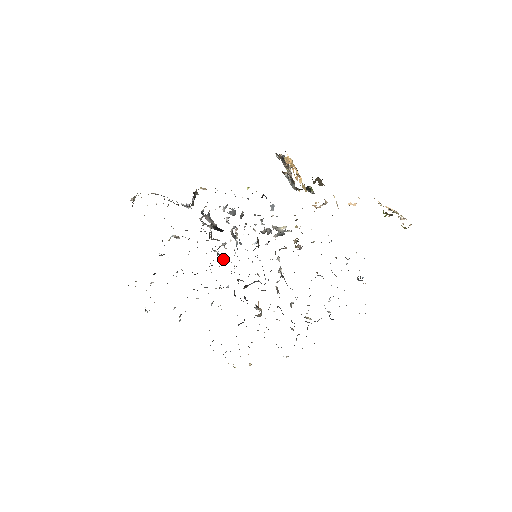
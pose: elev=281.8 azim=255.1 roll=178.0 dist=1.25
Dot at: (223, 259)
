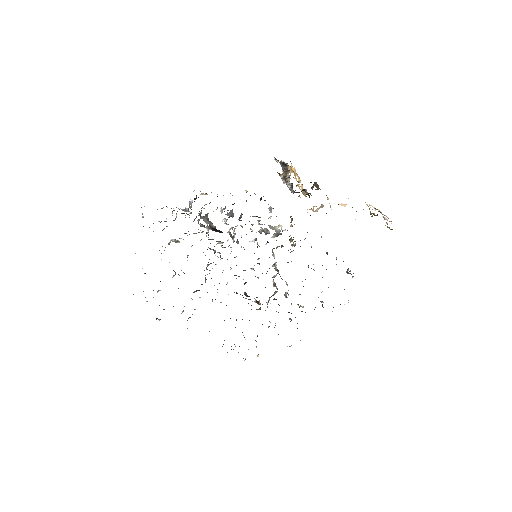
Dot at: (220, 257)
